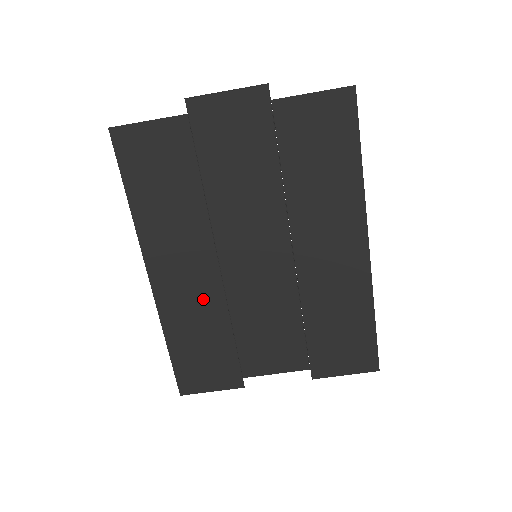
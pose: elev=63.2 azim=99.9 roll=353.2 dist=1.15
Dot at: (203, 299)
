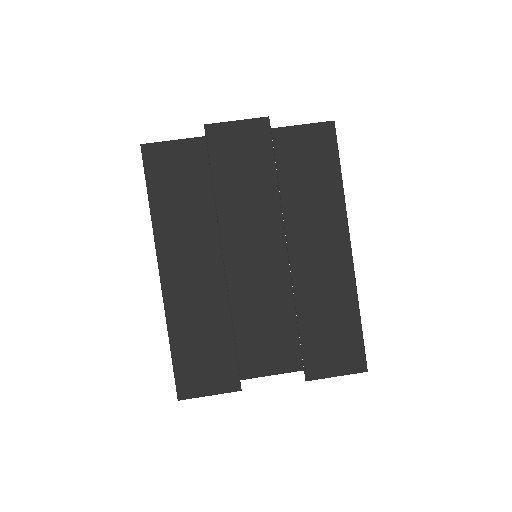
Dot at: (207, 296)
